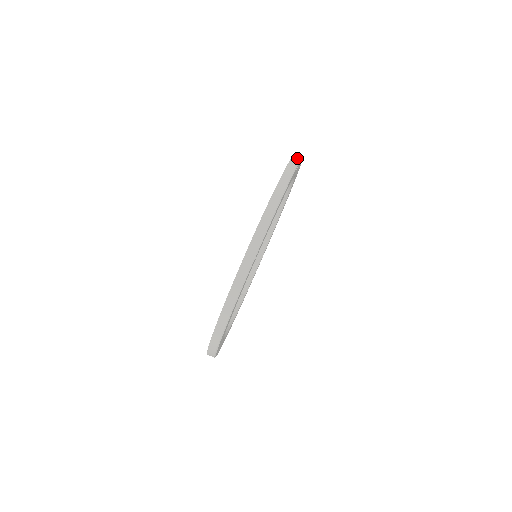
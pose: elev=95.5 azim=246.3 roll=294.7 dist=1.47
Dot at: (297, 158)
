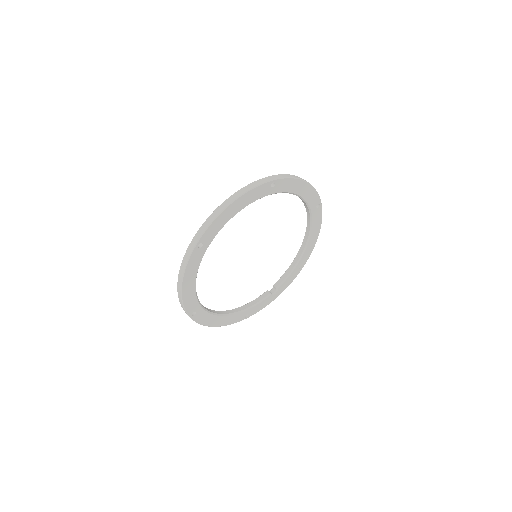
Dot at: (275, 177)
